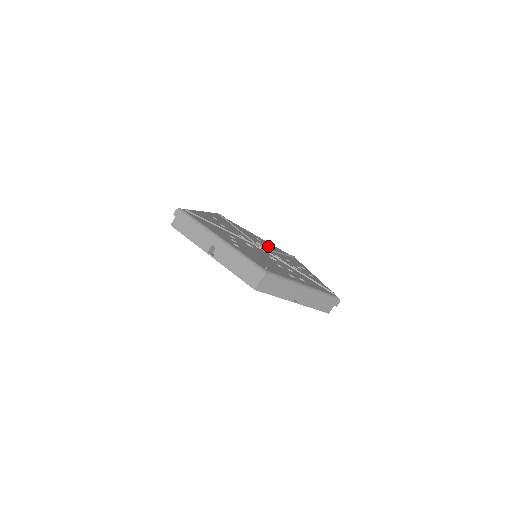
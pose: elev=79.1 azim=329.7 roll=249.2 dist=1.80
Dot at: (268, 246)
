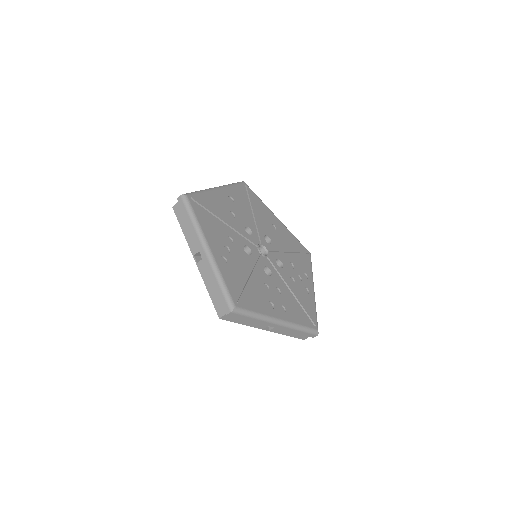
Dot at: (280, 240)
